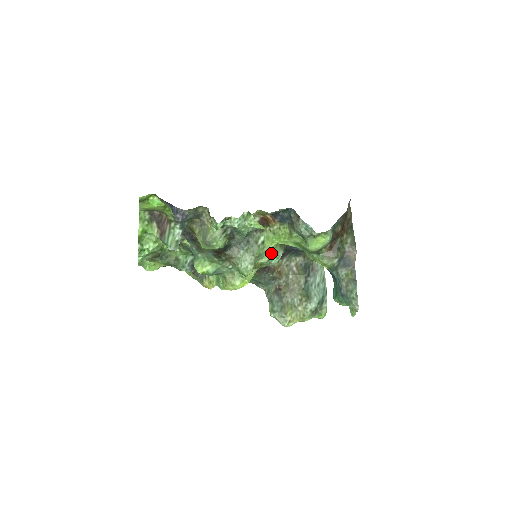
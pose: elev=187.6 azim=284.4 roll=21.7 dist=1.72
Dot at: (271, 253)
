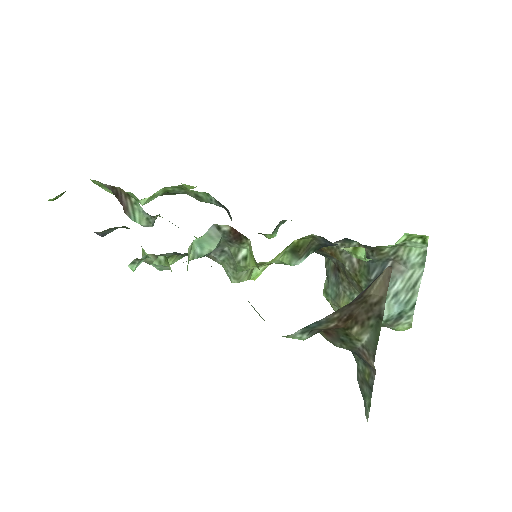
Dot at: (275, 261)
